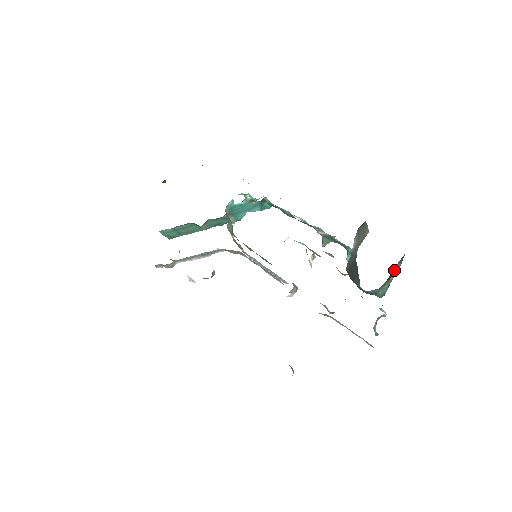
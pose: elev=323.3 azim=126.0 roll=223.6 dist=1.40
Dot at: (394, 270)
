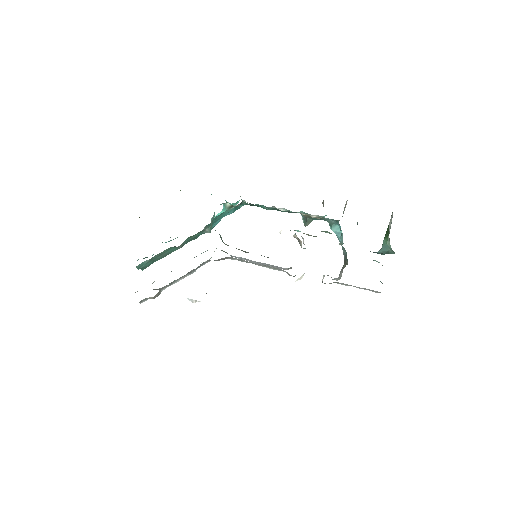
Dot at: (389, 228)
